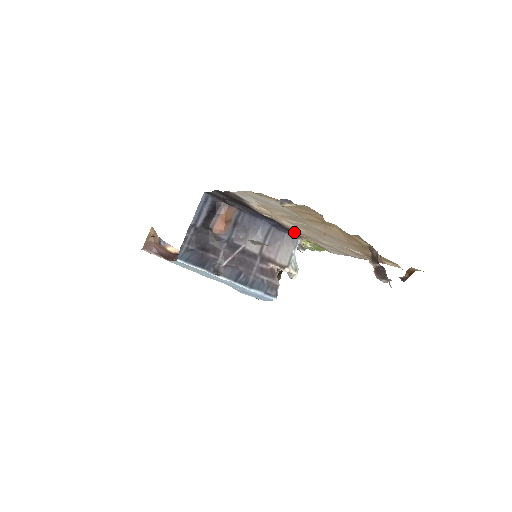
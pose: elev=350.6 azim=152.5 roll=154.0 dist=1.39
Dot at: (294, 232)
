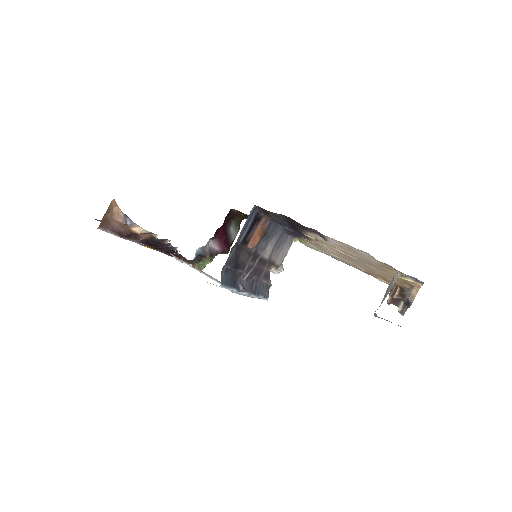
Dot at: (302, 237)
